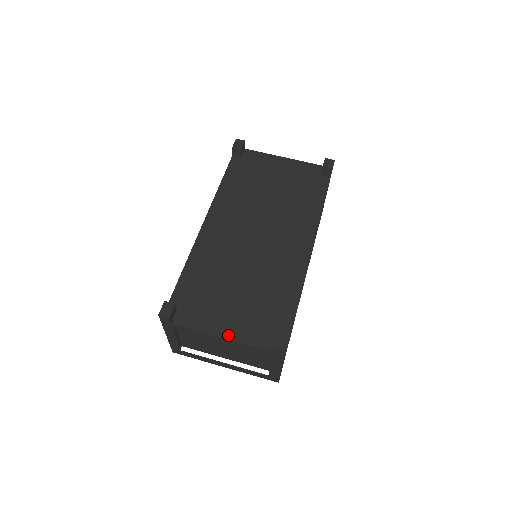
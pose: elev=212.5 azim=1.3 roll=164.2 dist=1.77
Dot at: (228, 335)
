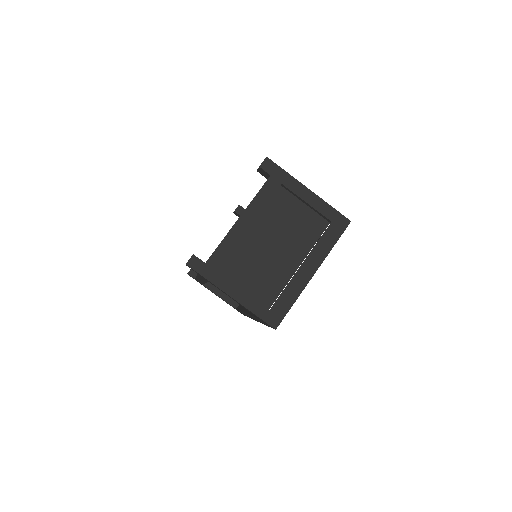
Dot at: (241, 214)
